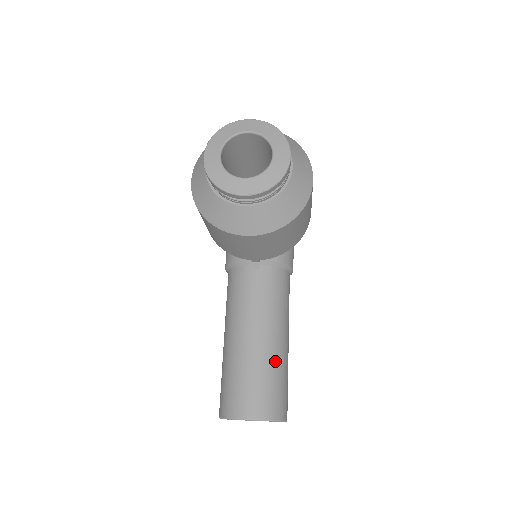
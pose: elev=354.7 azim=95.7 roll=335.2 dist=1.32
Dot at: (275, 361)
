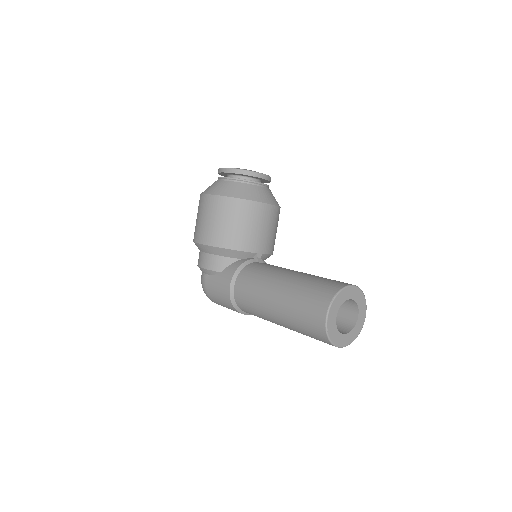
Dot at: occluded
